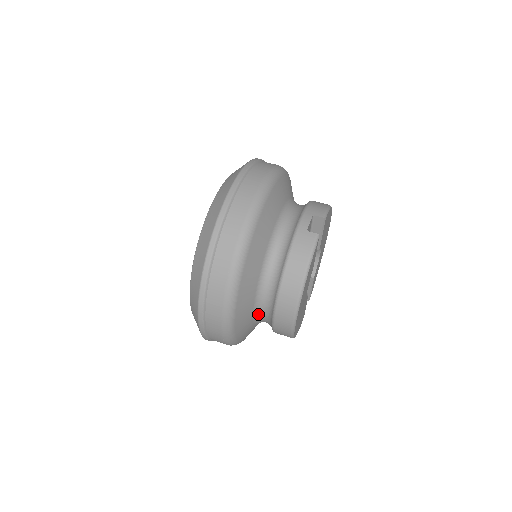
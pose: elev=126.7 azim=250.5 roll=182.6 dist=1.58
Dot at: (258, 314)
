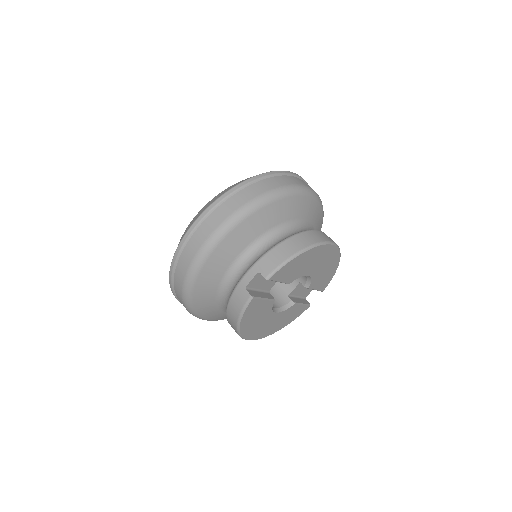
Dot at: occluded
